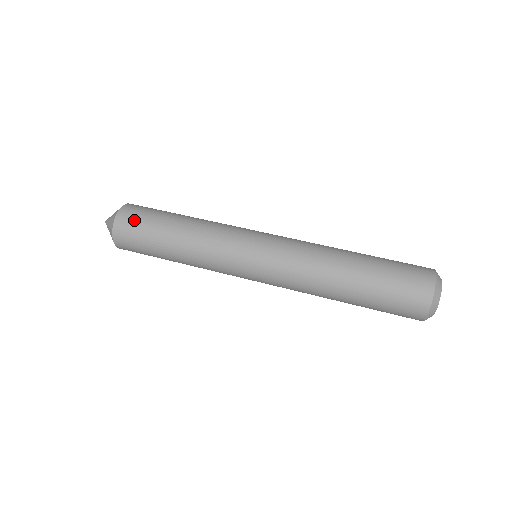
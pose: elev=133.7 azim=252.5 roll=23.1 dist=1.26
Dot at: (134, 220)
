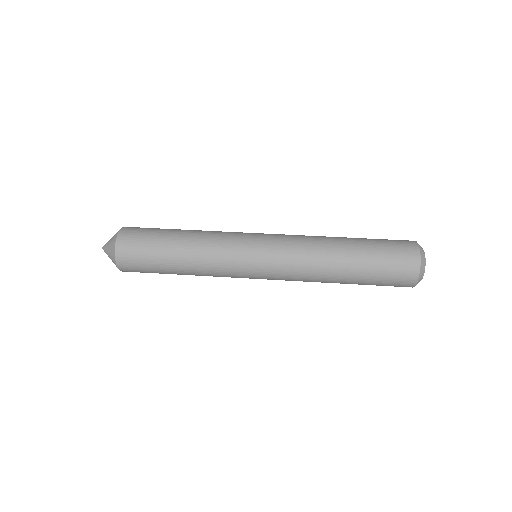
Dot at: (136, 239)
